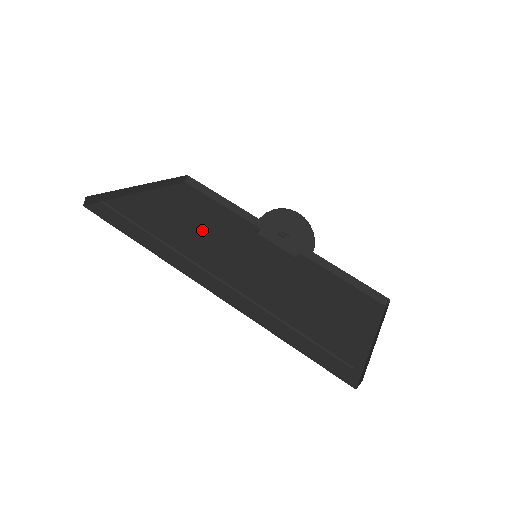
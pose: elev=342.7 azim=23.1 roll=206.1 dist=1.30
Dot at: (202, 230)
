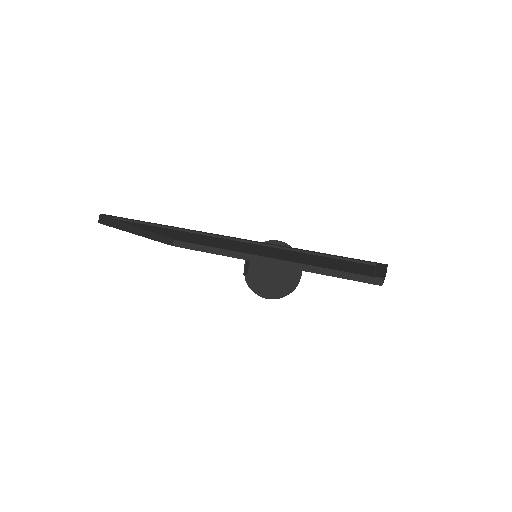
Dot at: occluded
